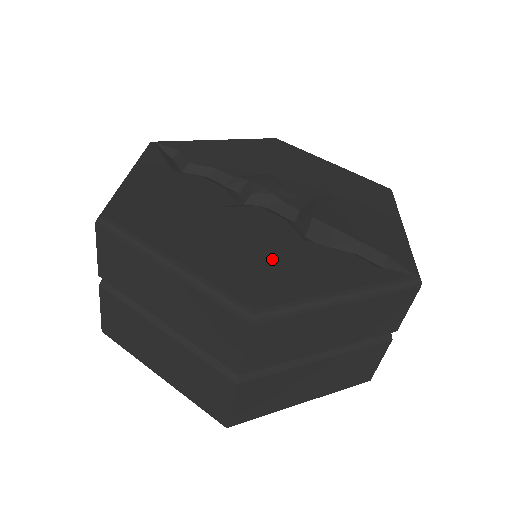
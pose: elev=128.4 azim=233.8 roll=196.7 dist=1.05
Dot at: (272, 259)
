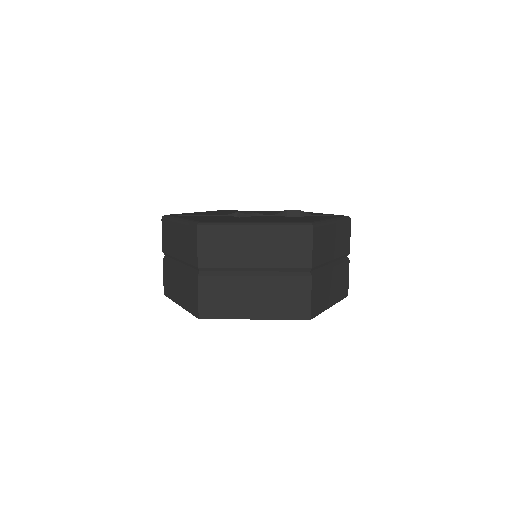
Dot at: occluded
